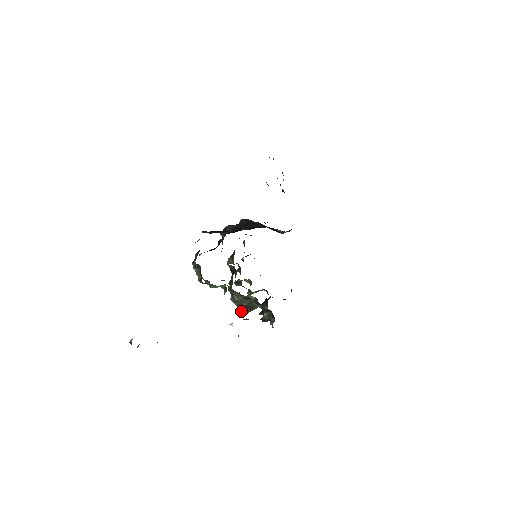
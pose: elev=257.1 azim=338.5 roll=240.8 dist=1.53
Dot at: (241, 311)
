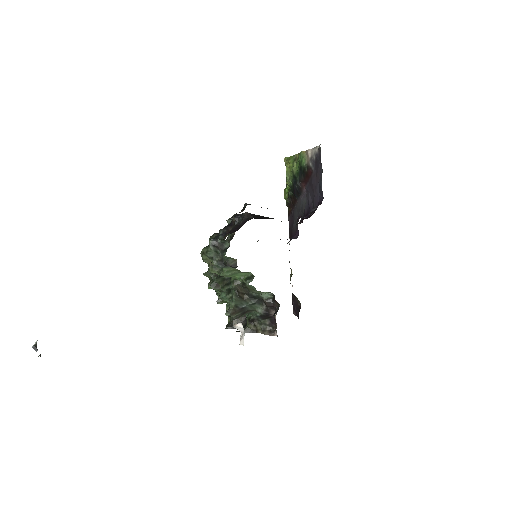
Dot at: (231, 315)
